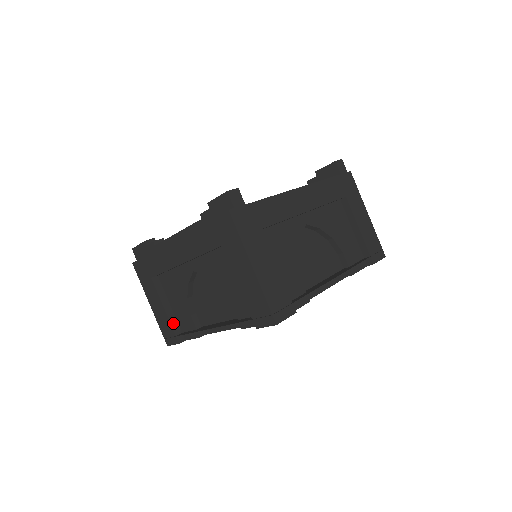
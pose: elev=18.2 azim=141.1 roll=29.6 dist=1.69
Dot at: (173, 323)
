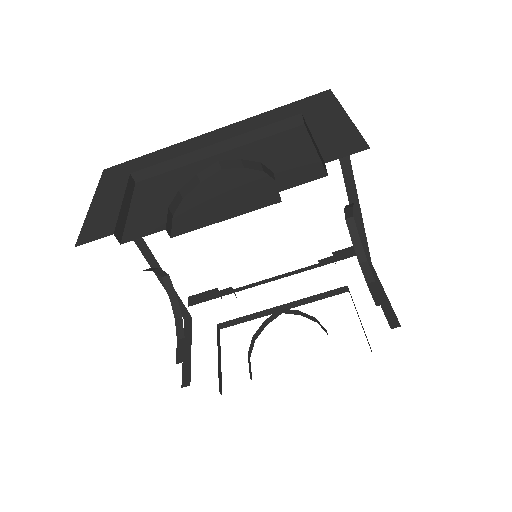
Dot at: (121, 217)
